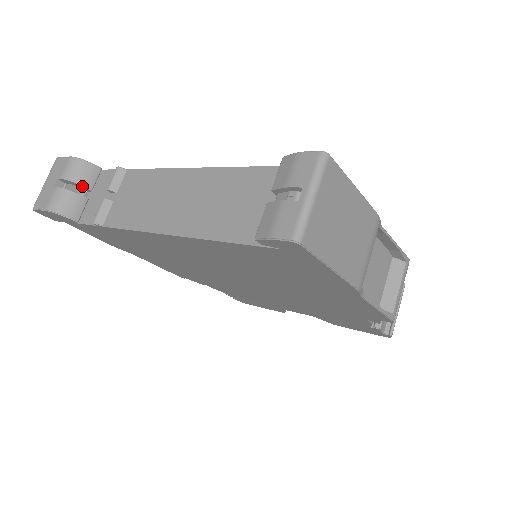
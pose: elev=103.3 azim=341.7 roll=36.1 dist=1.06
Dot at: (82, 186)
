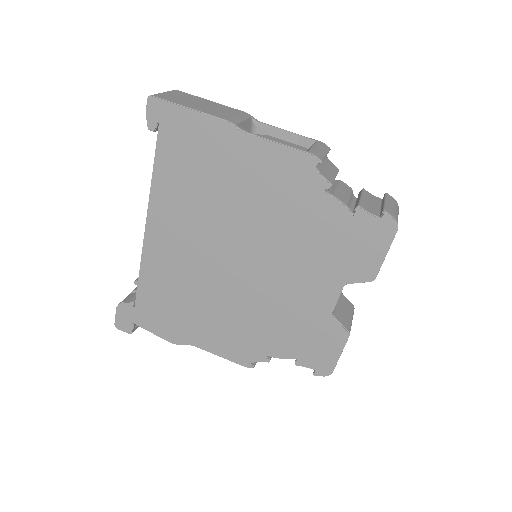
Dot at: occluded
